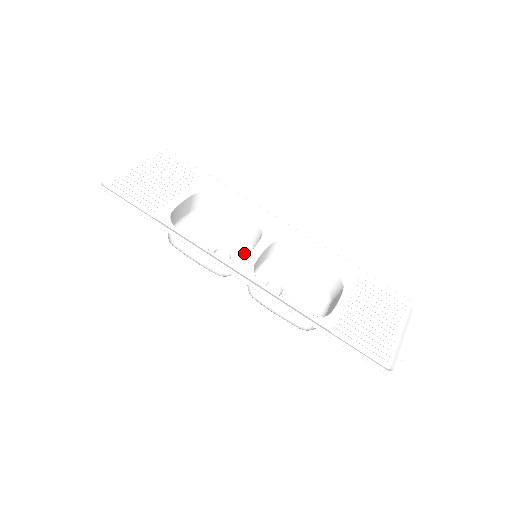
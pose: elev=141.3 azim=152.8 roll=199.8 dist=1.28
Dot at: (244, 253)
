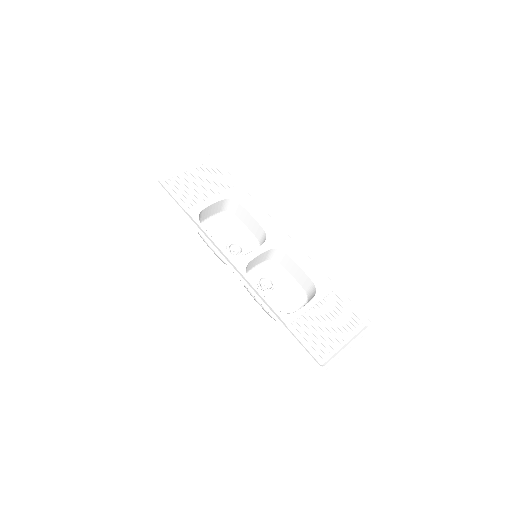
Dot at: occluded
